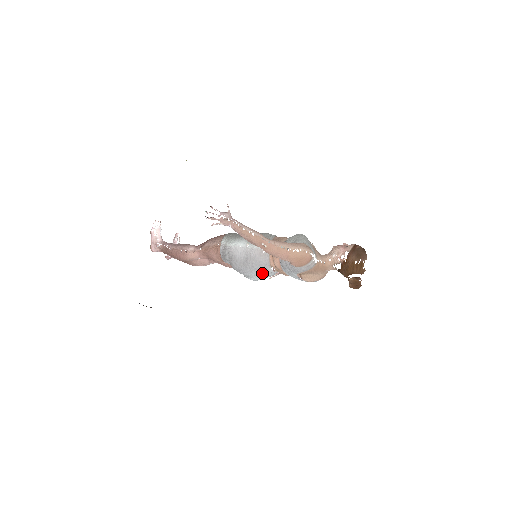
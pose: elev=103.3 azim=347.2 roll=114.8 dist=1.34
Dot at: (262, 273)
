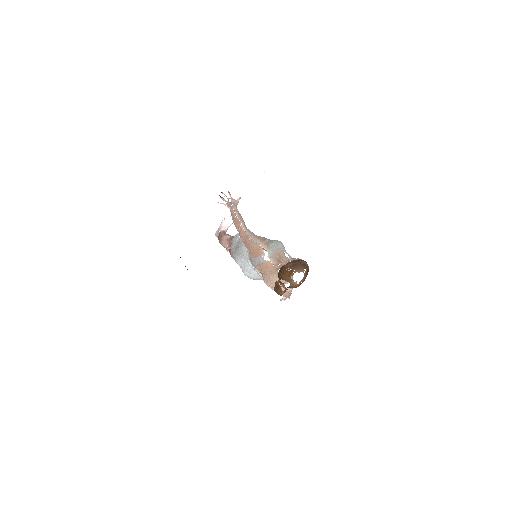
Dot at: (246, 266)
